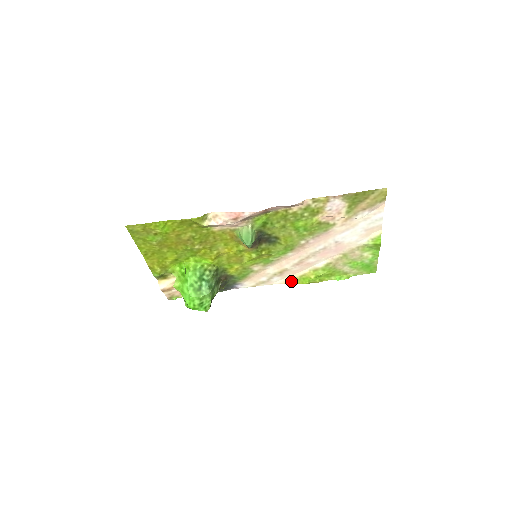
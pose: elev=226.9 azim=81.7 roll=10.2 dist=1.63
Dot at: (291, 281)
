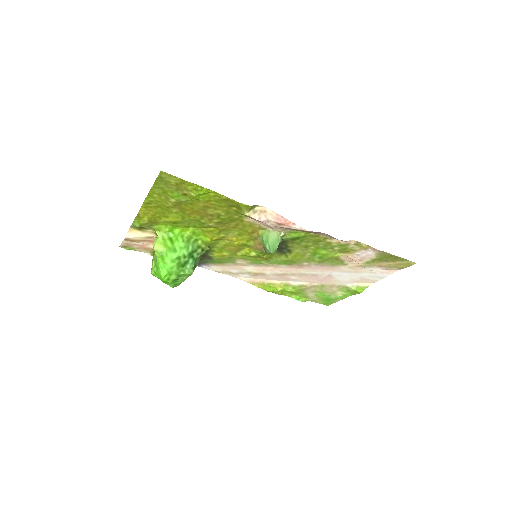
Dot at: (256, 283)
